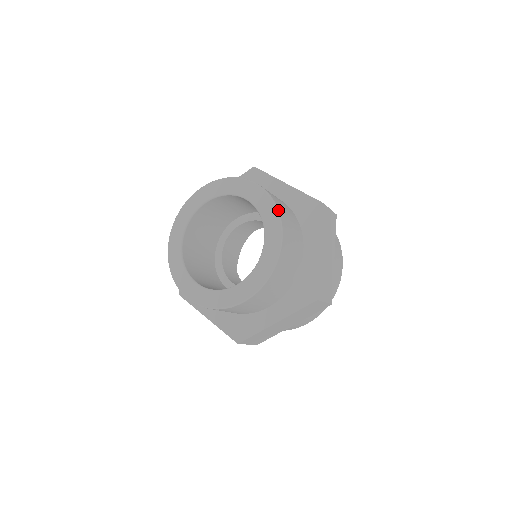
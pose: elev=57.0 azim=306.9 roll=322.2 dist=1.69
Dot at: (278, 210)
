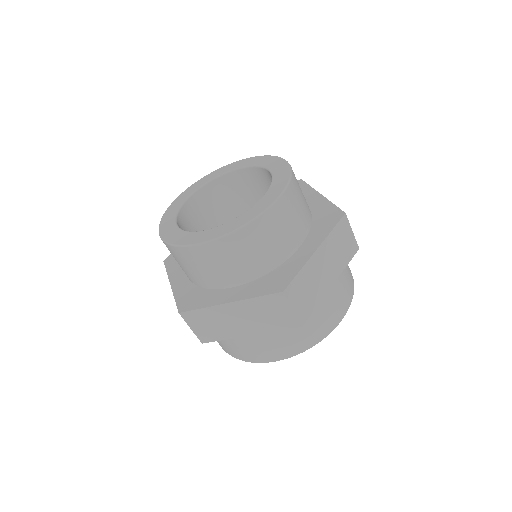
Dot at: (290, 179)
